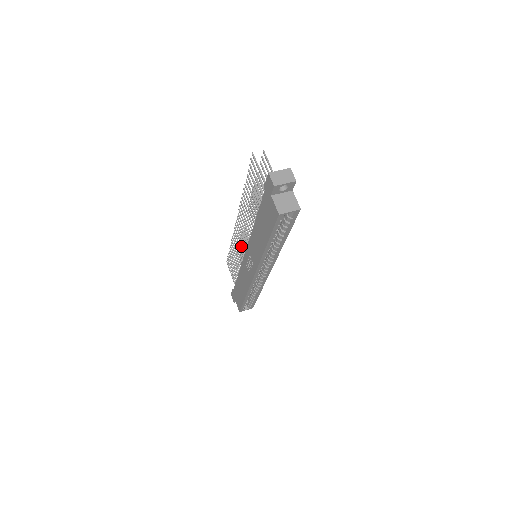
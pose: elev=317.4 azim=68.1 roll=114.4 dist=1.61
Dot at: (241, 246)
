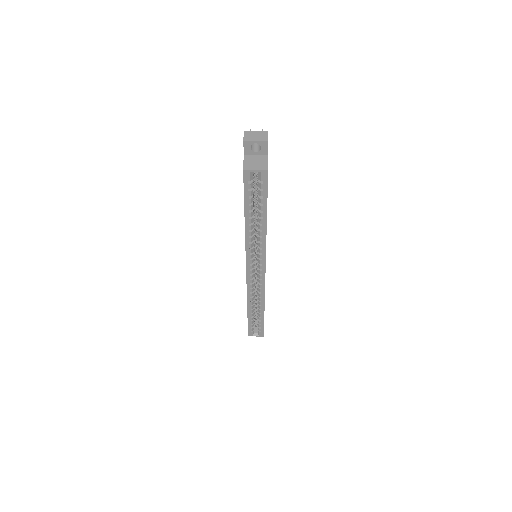
Dot at: occluded
